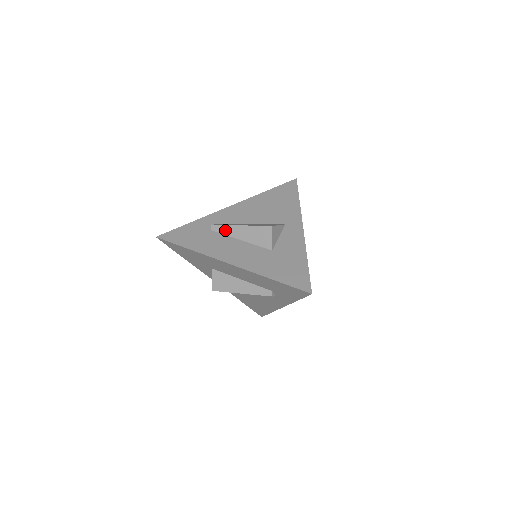
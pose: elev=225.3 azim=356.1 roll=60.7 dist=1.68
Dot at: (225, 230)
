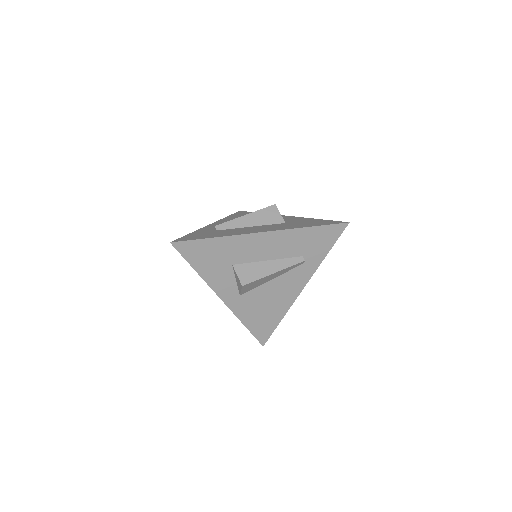
Dot at: (232, 225)
